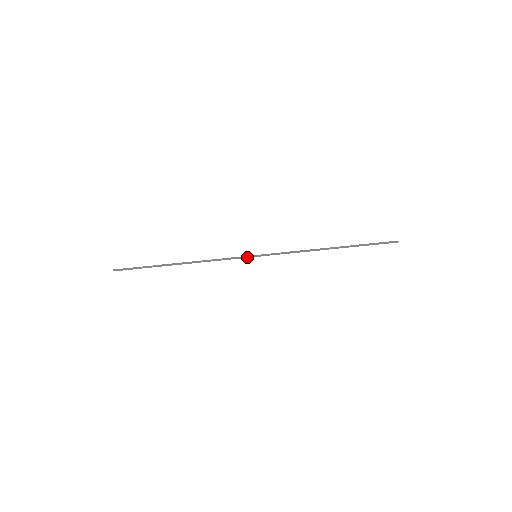
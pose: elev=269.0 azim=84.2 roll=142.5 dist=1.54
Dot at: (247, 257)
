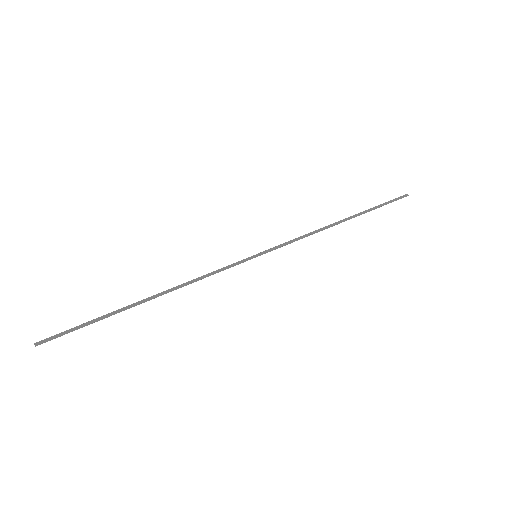
Dot at: (245, 261)
